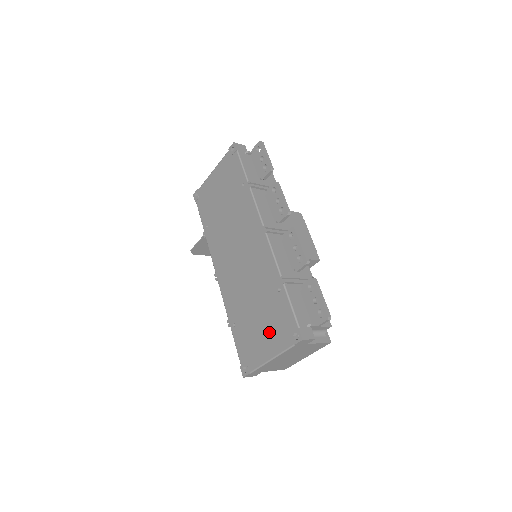
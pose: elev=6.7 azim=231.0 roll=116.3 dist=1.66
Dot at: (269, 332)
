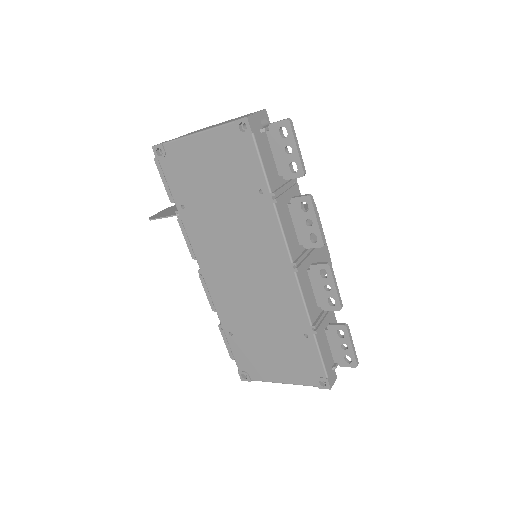
Dot at: (284, 363)
